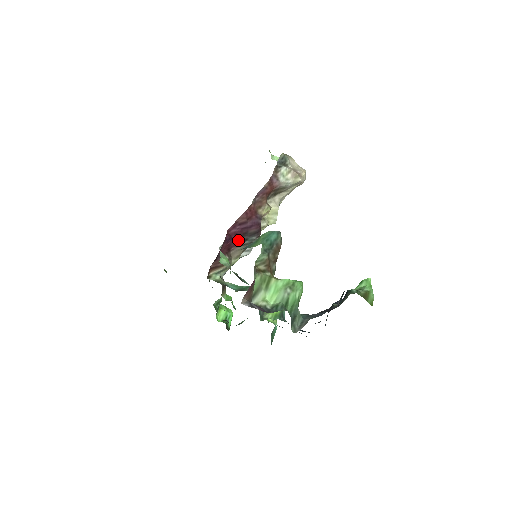
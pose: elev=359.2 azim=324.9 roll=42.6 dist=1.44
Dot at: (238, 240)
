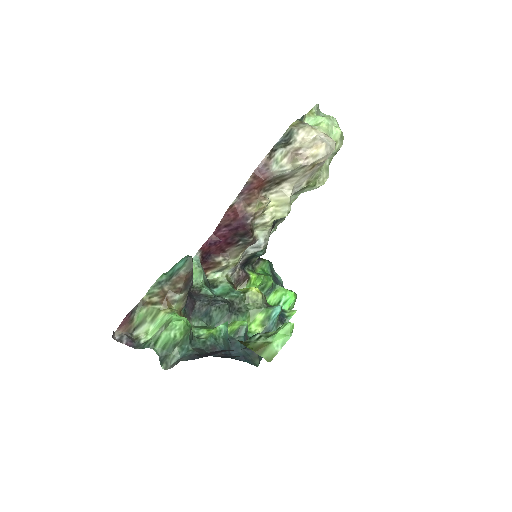
Dot at: (230, 241)
